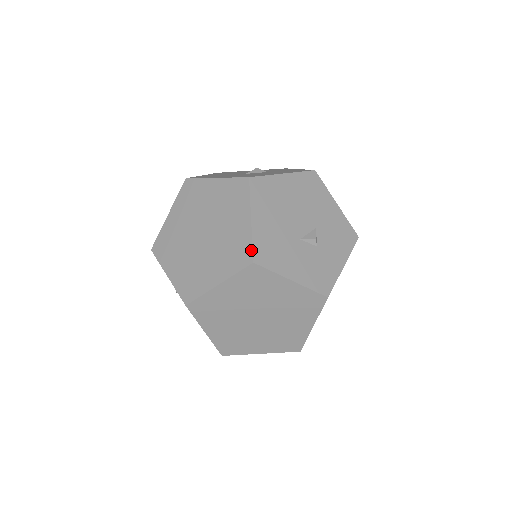
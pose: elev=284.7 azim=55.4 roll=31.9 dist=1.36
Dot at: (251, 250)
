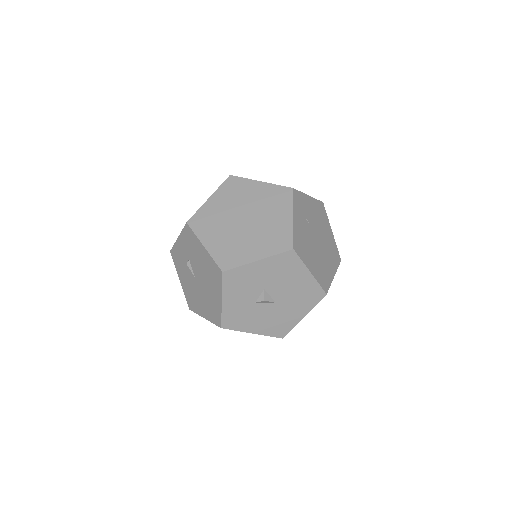
Dot at: occluded
